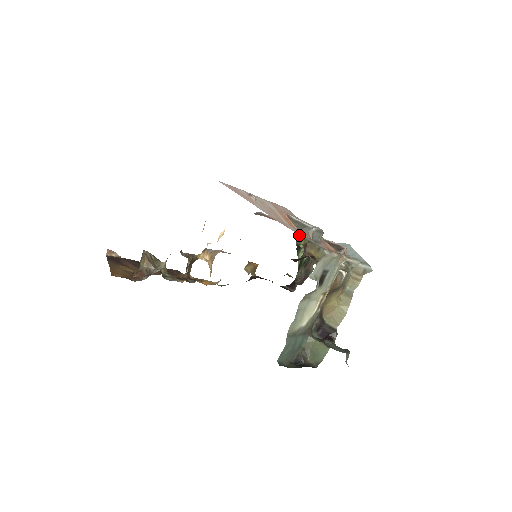
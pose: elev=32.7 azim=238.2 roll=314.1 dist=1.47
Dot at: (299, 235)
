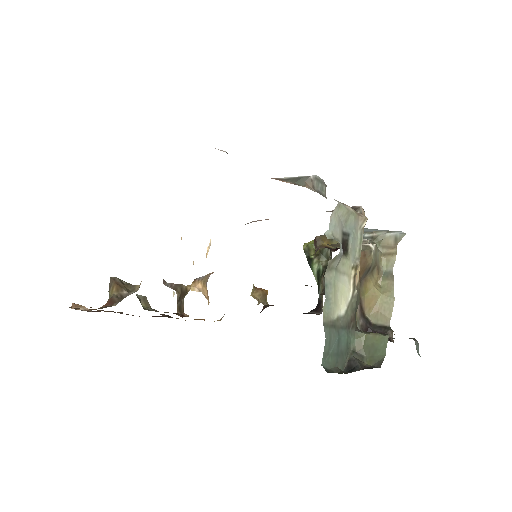
Dot at: (305, 245)
